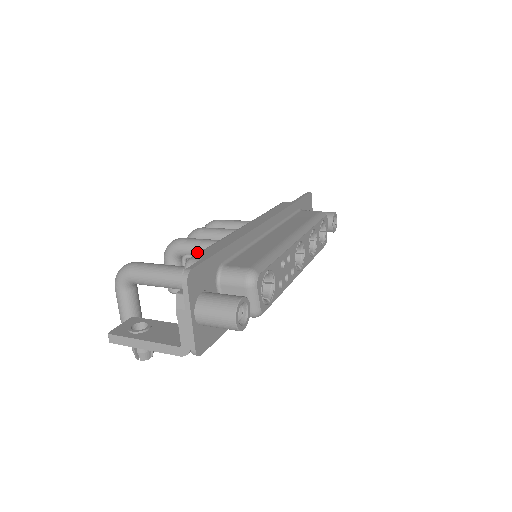
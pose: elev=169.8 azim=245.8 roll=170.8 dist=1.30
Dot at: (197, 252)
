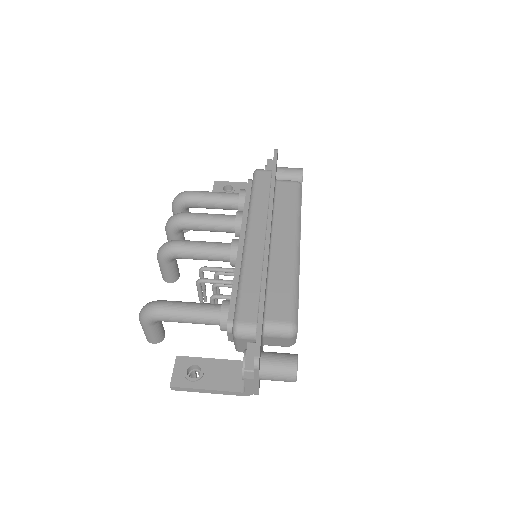
Dot at: occluded
